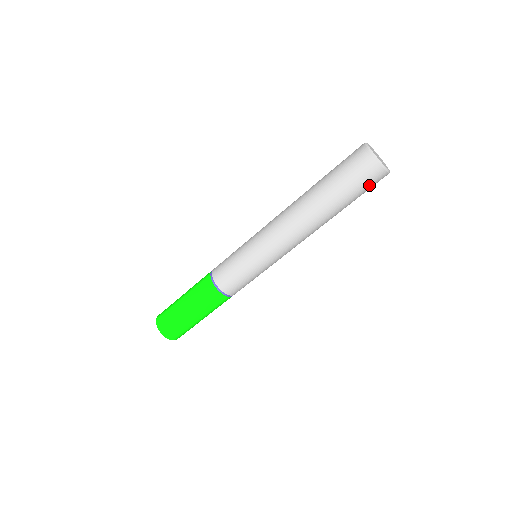
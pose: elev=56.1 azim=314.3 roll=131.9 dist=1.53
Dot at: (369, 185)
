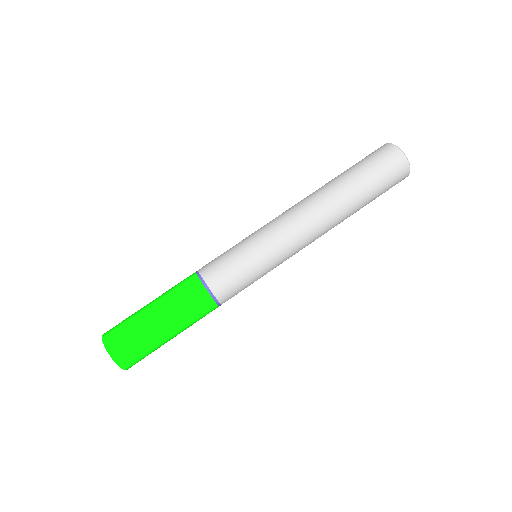
Dot at: (386, 167)
